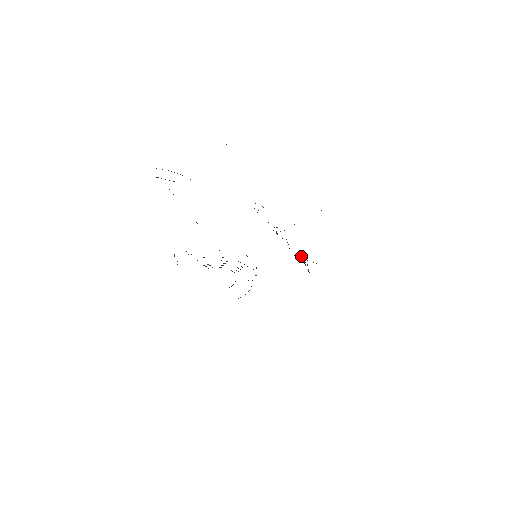
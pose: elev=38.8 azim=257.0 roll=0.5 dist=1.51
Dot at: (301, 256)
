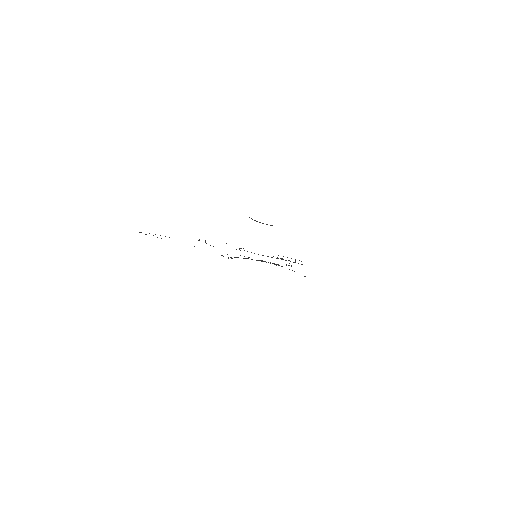
Dot at: occluded
